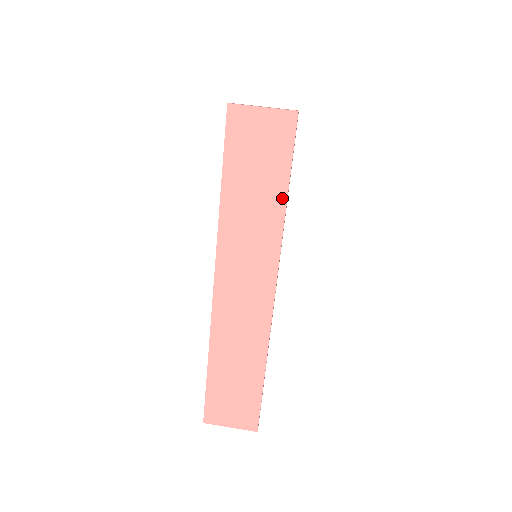
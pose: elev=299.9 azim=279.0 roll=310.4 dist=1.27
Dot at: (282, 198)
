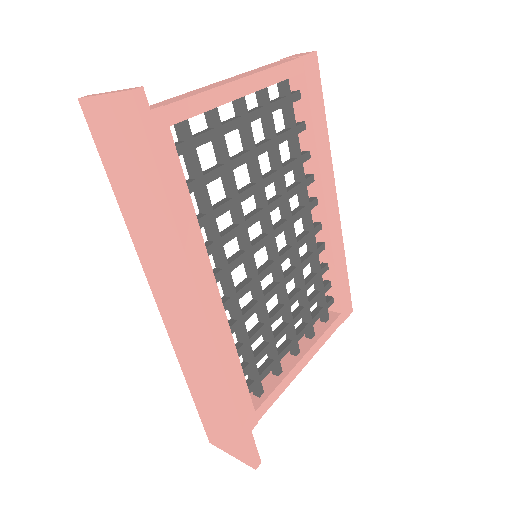
Dot at: (166, 209)
